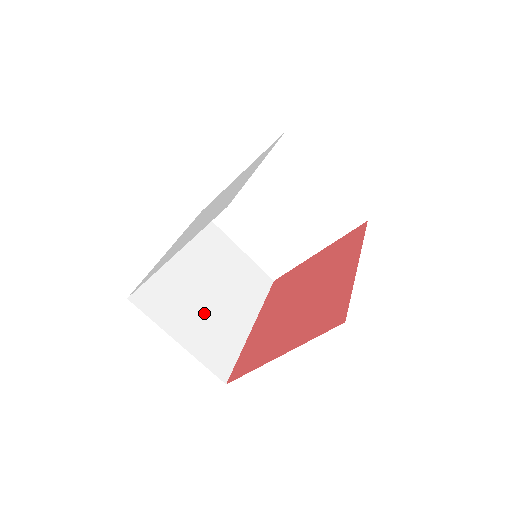
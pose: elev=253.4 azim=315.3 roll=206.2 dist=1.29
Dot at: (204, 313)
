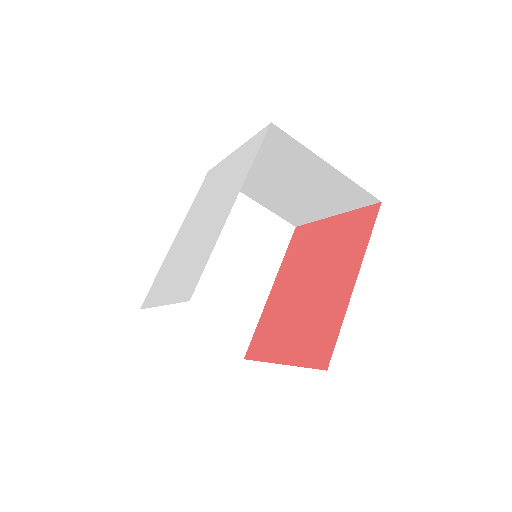
Dot at: (218, 295)
